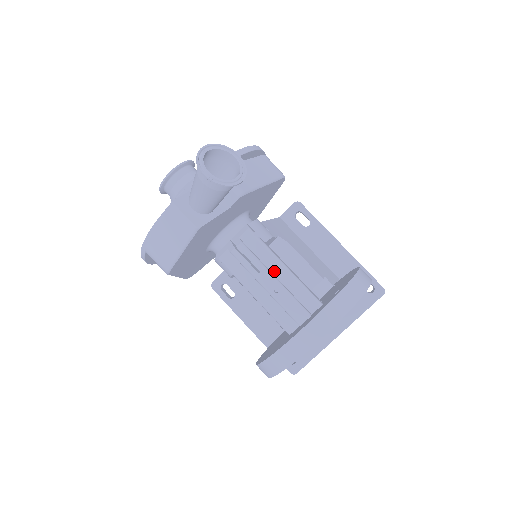
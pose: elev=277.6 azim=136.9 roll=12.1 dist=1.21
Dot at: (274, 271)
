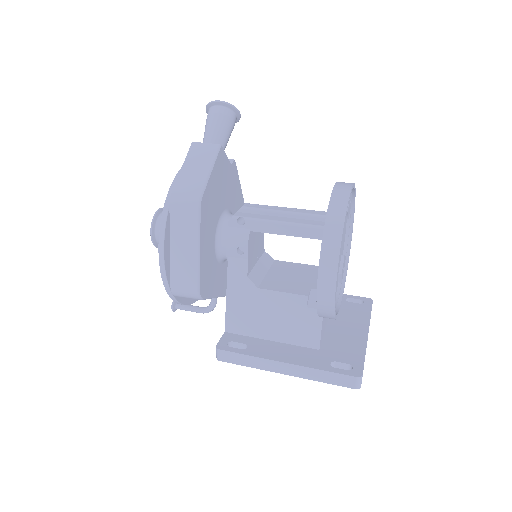
Dot at: occluded
